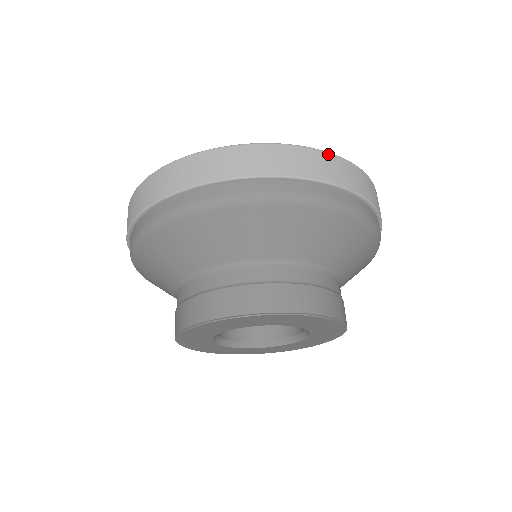
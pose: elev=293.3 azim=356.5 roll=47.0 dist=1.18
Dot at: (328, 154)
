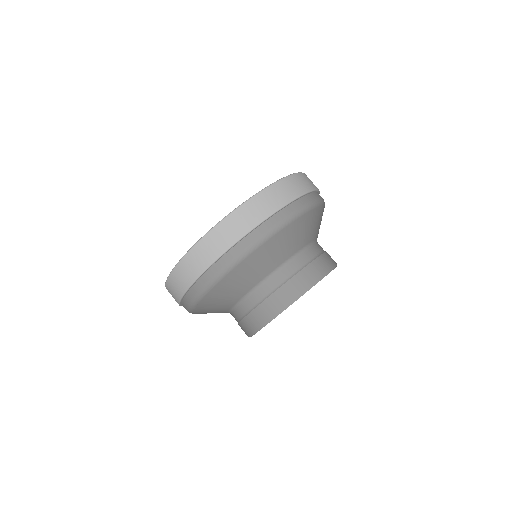
Dot at: (268, 188)
